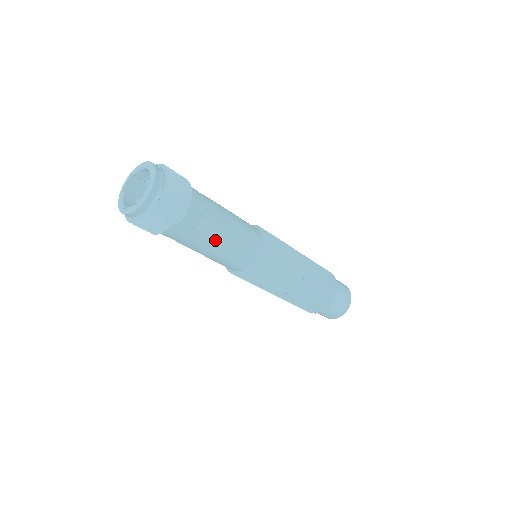
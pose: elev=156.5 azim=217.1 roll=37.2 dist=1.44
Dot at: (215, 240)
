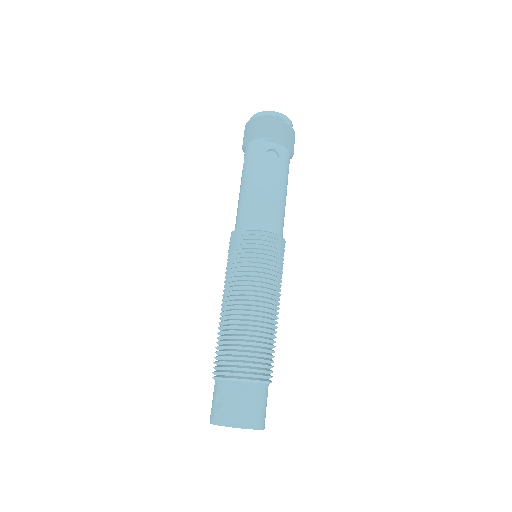
Dot at: (264, 177)
